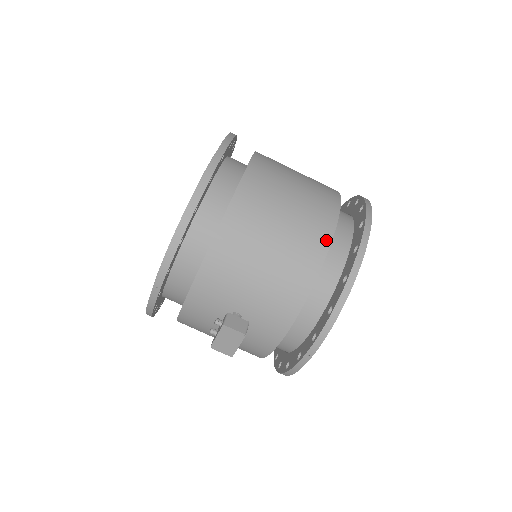
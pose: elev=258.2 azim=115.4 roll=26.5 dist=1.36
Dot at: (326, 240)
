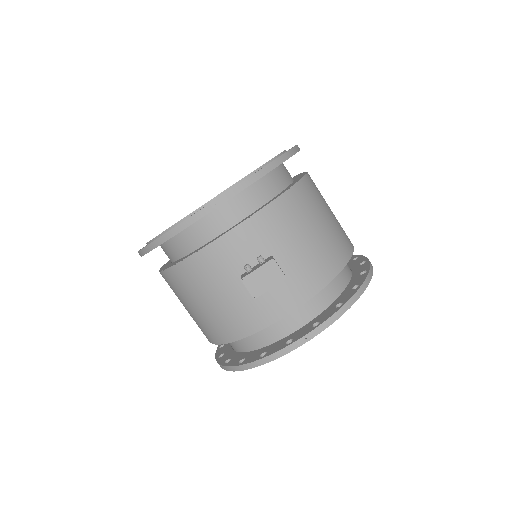
Dot at: (349, 252)
